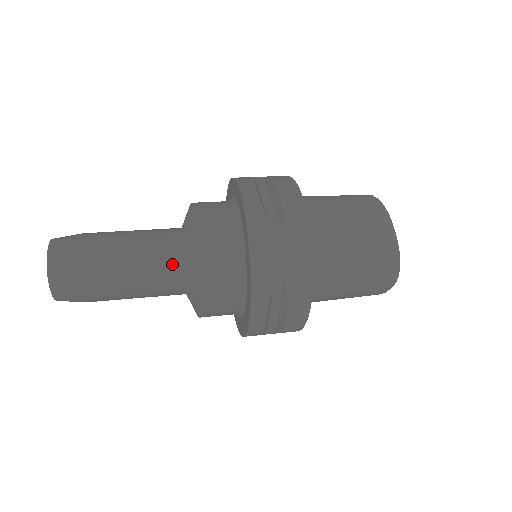
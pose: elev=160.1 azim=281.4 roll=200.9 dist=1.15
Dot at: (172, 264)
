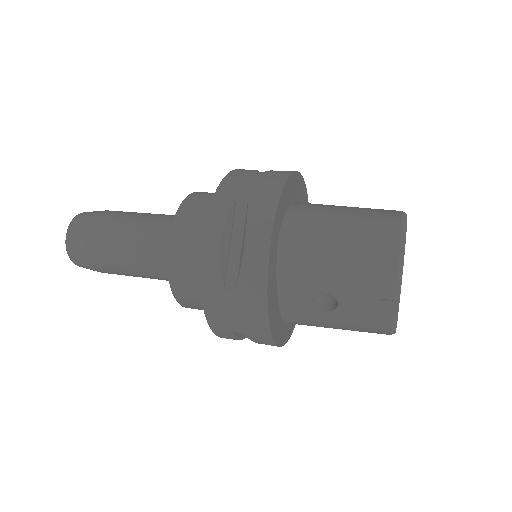
Dot at: (167, 222)
